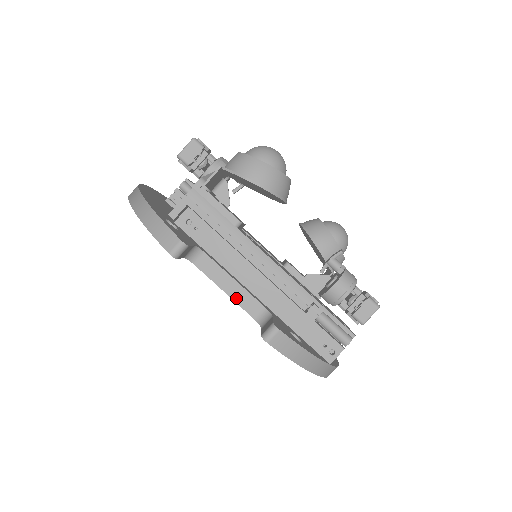
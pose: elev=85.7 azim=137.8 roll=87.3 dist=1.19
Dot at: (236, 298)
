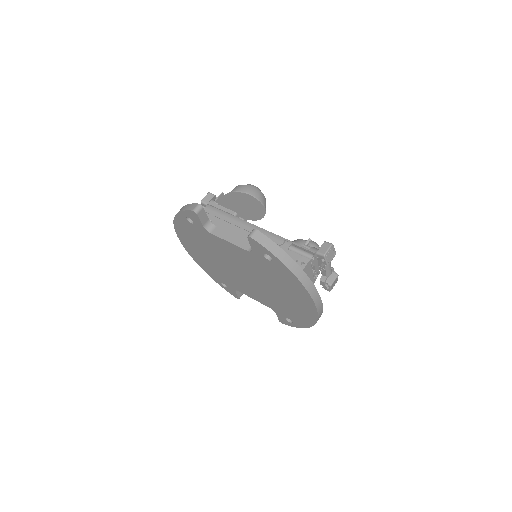
Dot at: (236, 243)
